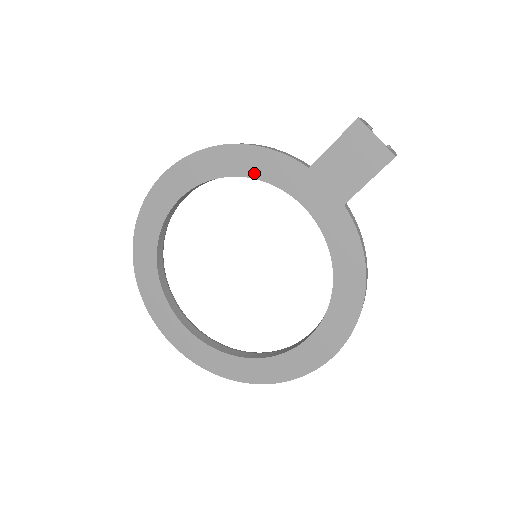
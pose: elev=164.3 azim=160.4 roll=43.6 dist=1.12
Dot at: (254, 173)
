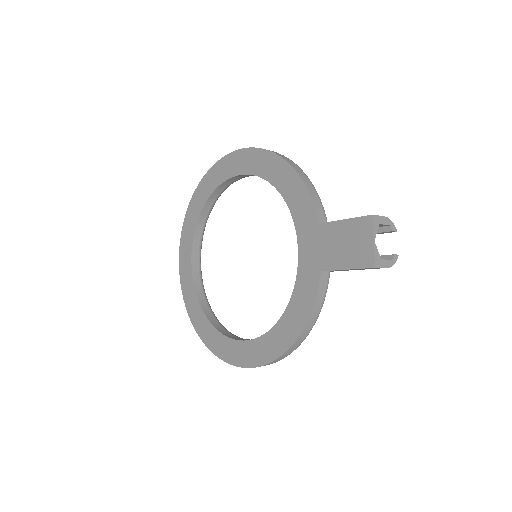
Dot at: (287, 196)
